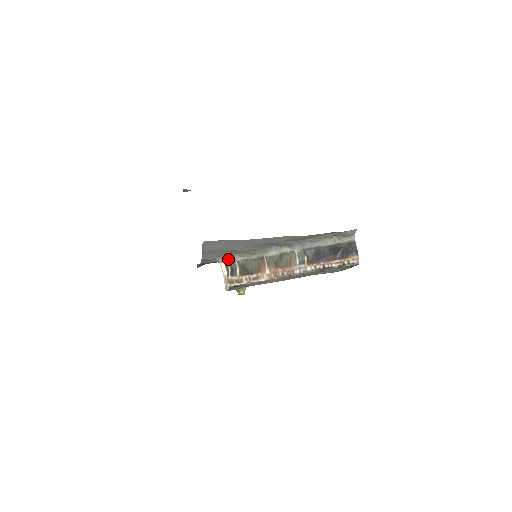
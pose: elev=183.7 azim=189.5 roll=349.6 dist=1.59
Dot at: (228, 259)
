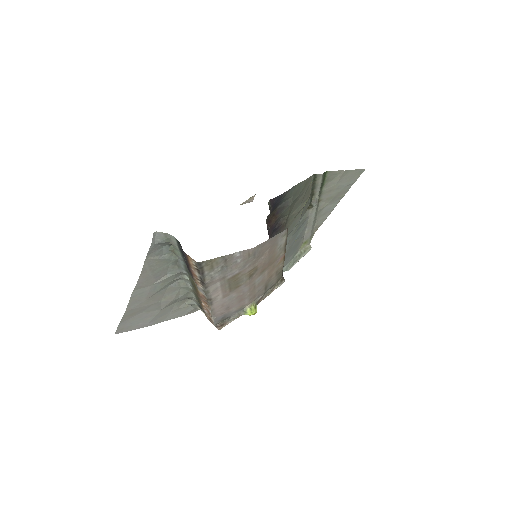
Dot at: (195, 303)
